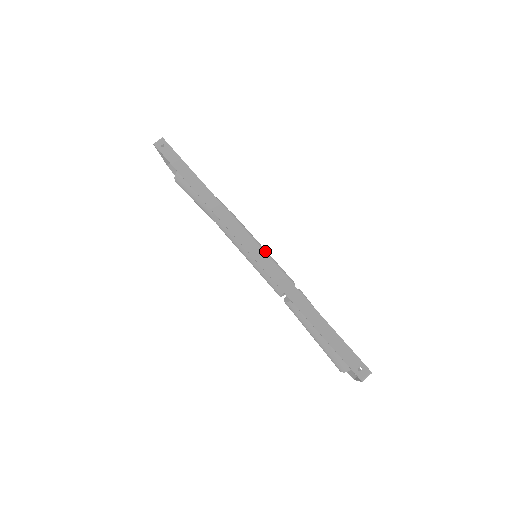
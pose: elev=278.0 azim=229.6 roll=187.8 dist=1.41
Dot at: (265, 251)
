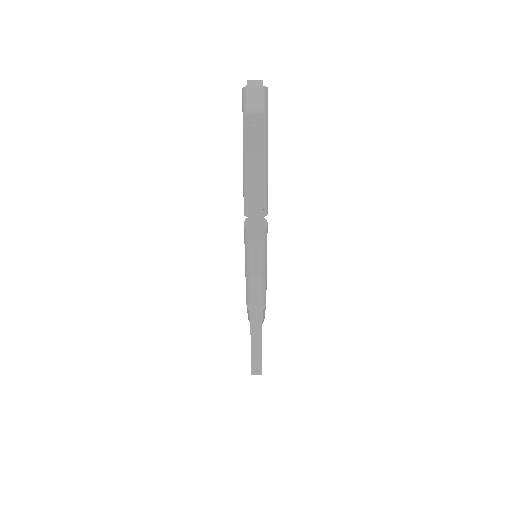
Dot at: (265, 274)
